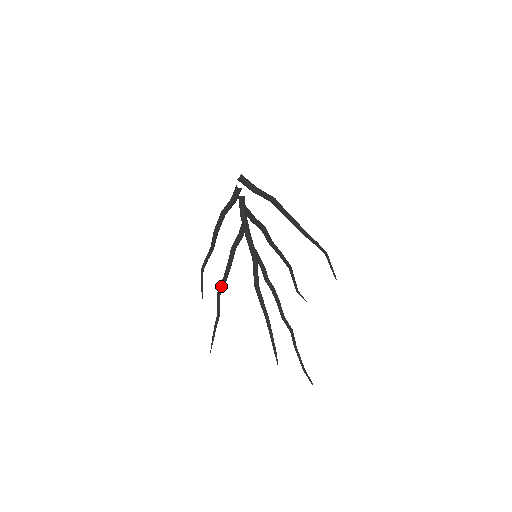
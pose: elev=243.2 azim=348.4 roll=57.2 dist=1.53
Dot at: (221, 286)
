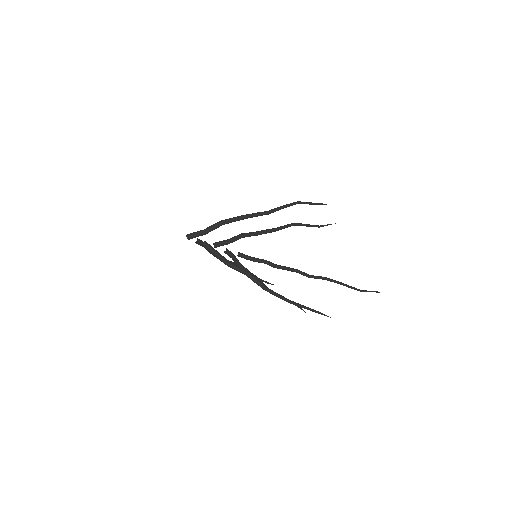
Dot at: occluded
